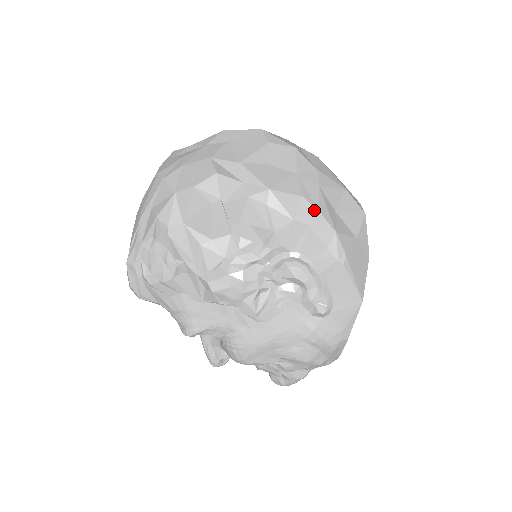
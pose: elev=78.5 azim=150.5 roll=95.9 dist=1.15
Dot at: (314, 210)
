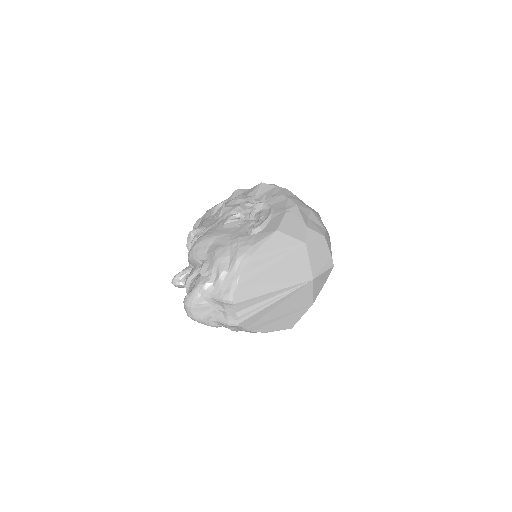
Dot at: (297, 199)
